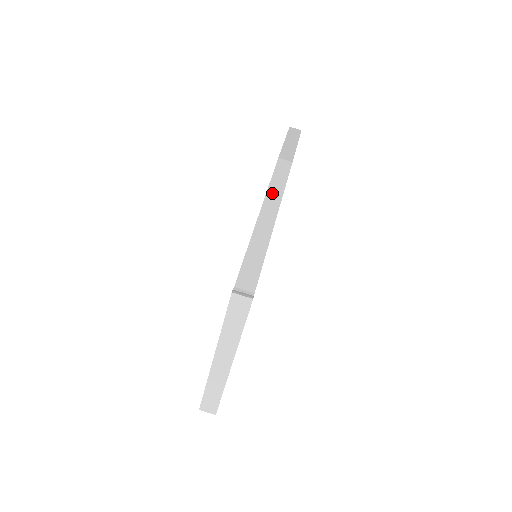
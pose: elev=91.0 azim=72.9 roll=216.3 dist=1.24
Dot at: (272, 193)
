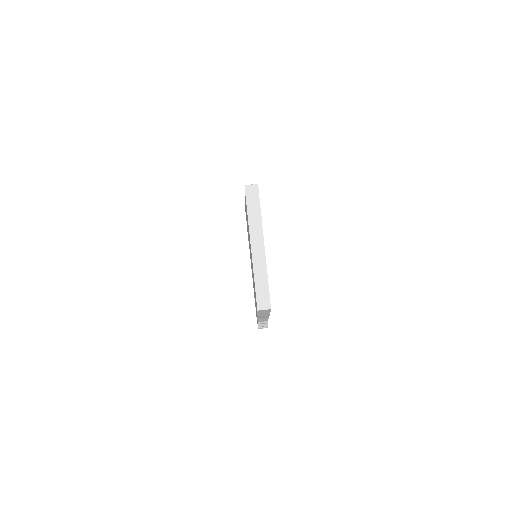
Dot at: occluded
